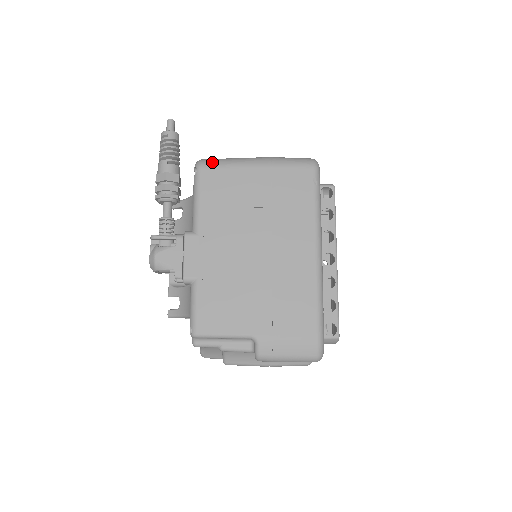
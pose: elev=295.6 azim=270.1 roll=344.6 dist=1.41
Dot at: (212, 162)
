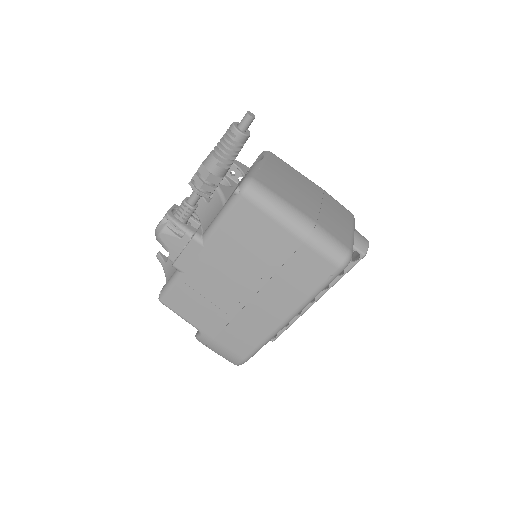
Dot at: (257, 197)
